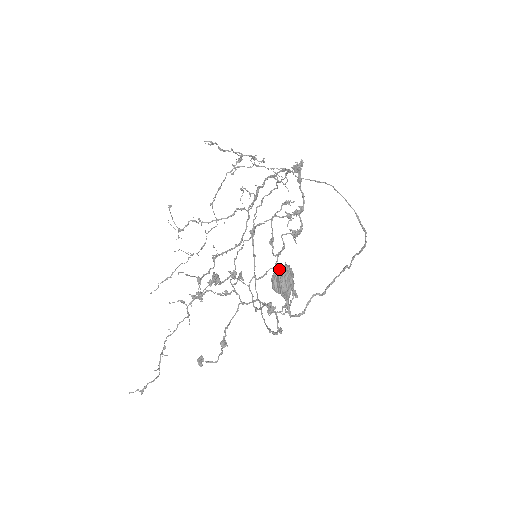
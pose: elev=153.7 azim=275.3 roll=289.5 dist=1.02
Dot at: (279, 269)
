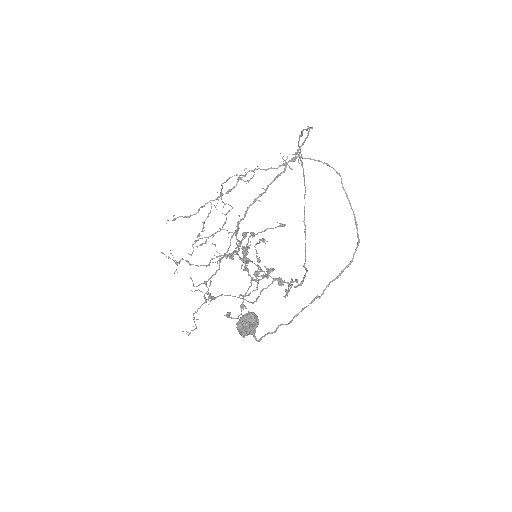
Dot at: (237, 326)
